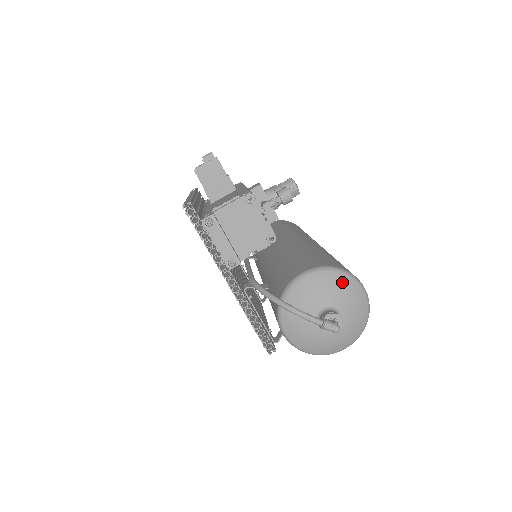
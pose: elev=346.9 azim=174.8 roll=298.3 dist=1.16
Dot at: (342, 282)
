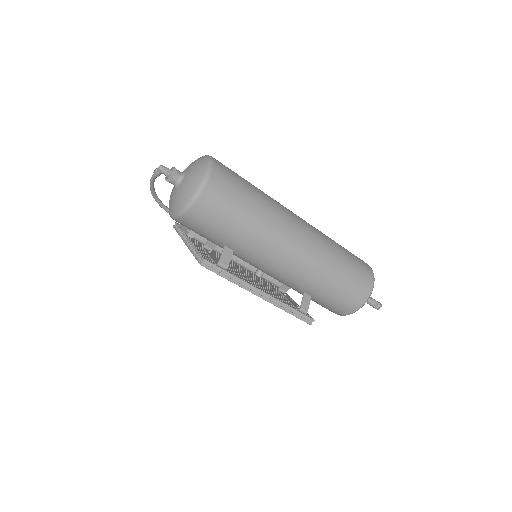
Dot at: occluded
